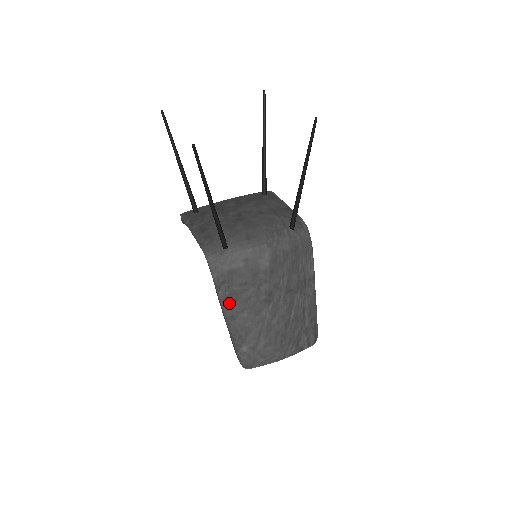
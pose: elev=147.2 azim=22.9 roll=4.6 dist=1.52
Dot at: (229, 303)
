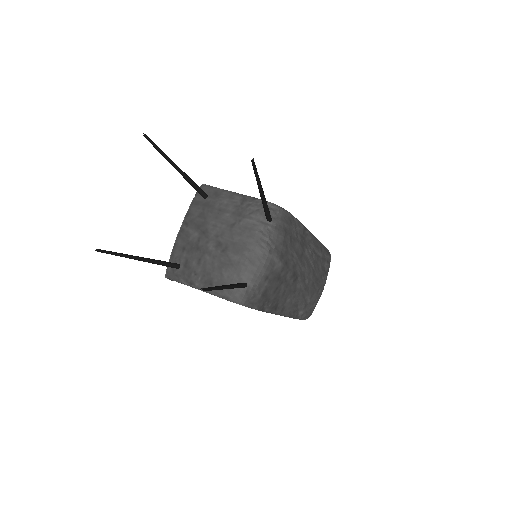
Dot at: (275, 307)
